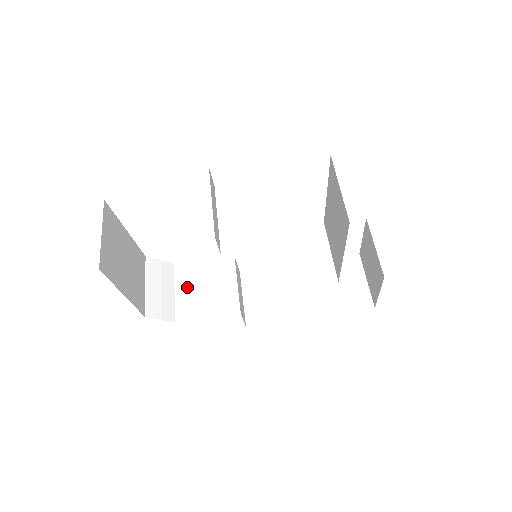
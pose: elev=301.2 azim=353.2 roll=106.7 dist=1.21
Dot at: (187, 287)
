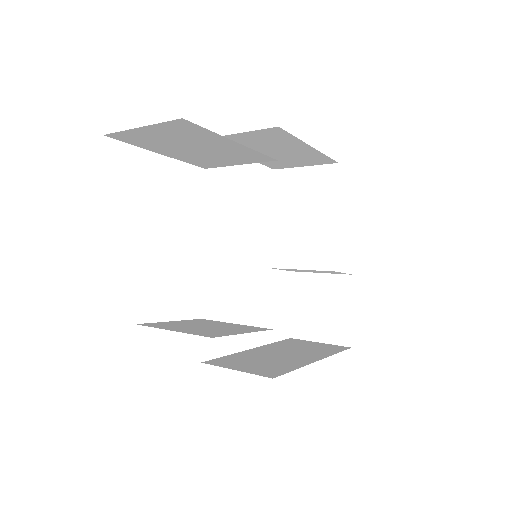
Dot at: (181, 328)
